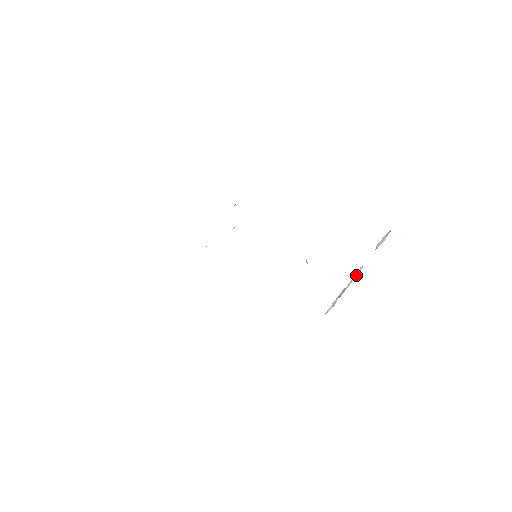
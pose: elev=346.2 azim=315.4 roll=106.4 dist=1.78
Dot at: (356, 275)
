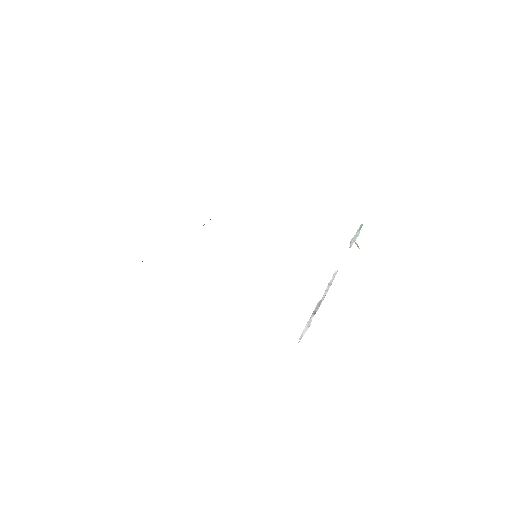
Dot at: (331, 282)
